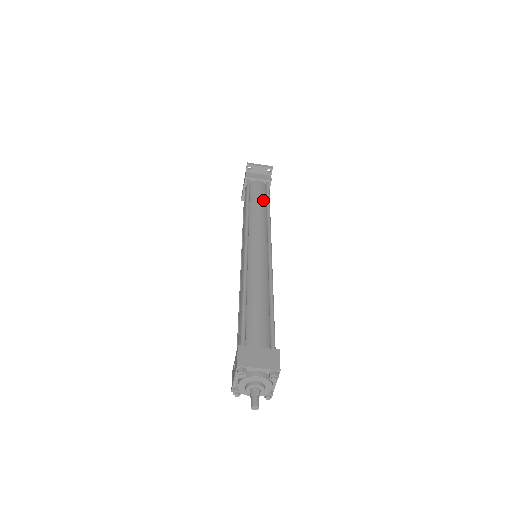
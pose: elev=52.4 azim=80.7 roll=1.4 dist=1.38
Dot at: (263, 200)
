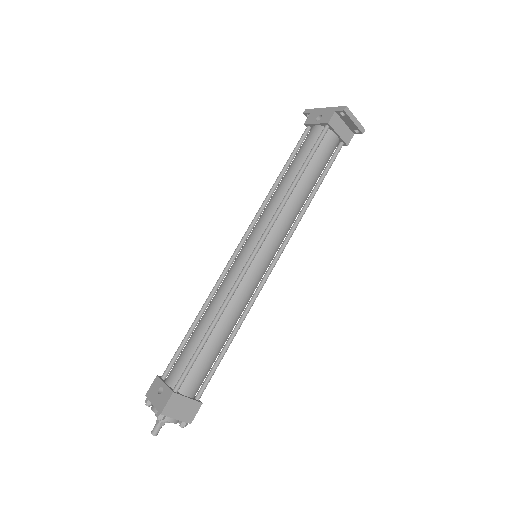
Dot at: (317, 178)
